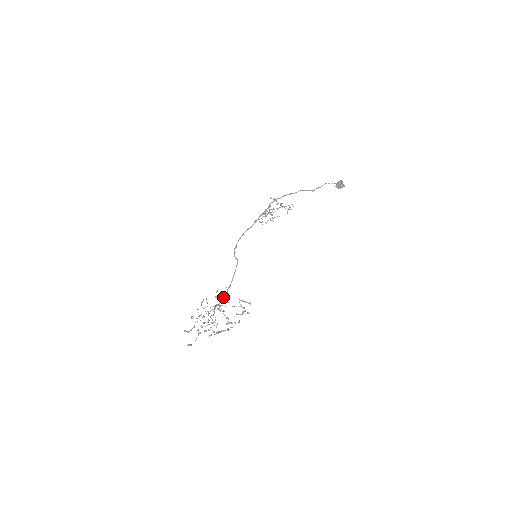
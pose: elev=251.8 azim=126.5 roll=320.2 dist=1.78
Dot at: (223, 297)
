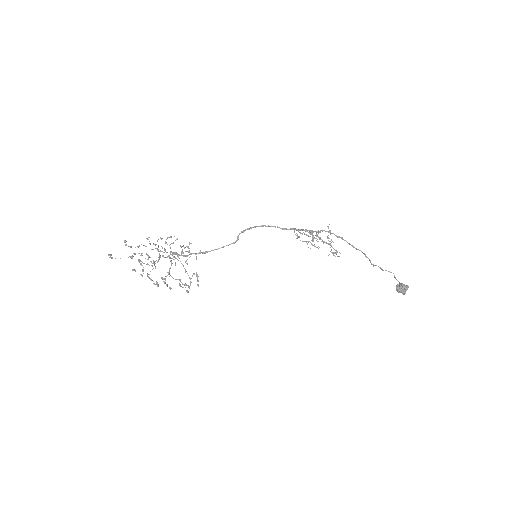
Dot at: (190, 254)
